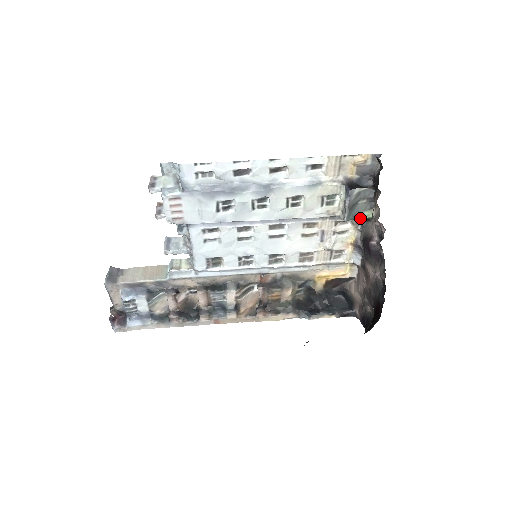
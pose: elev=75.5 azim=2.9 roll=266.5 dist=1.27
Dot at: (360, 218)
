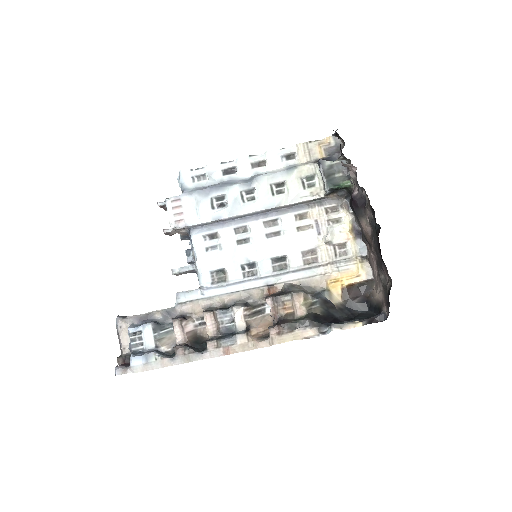
Dot at: (340, 187)
